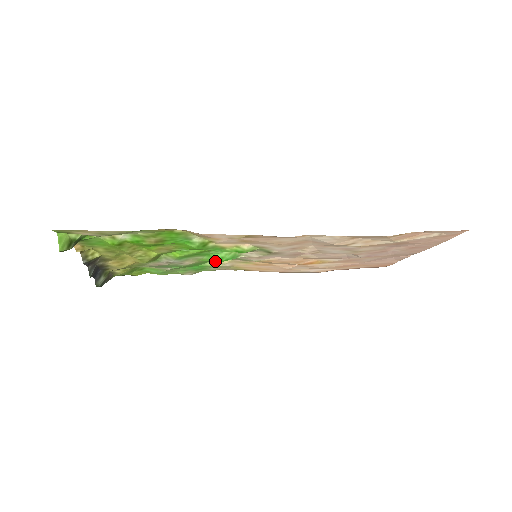
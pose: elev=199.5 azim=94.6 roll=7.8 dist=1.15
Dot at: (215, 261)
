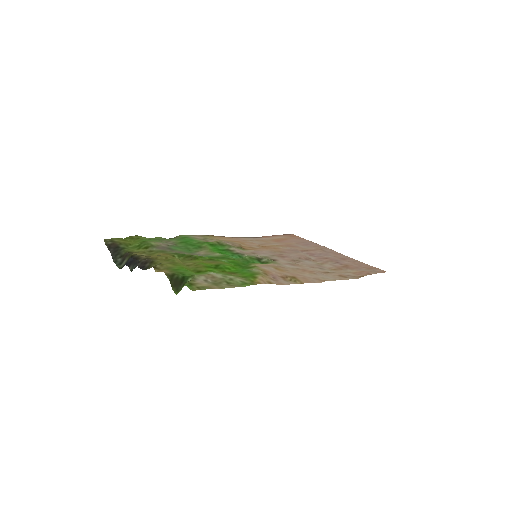
Dot at: (218, 250)
